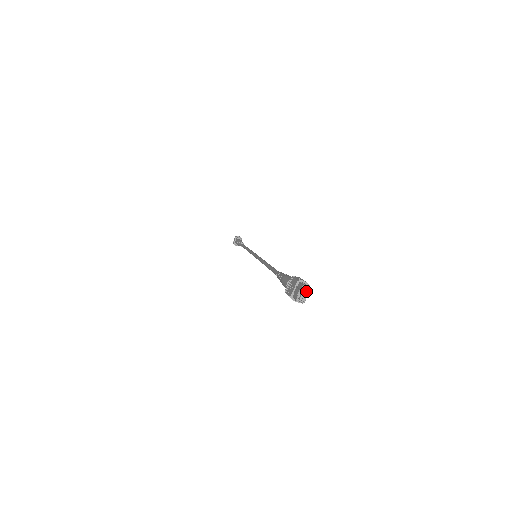
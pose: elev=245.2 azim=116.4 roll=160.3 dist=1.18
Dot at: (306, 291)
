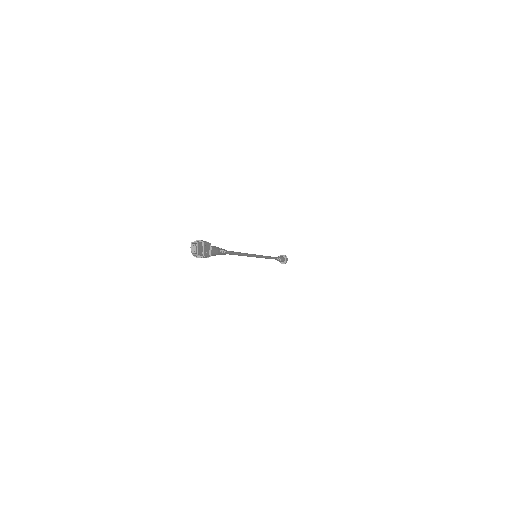
Dot at: (194, 245)
